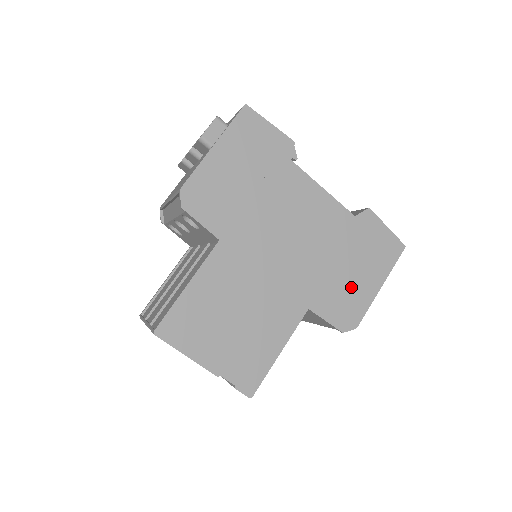
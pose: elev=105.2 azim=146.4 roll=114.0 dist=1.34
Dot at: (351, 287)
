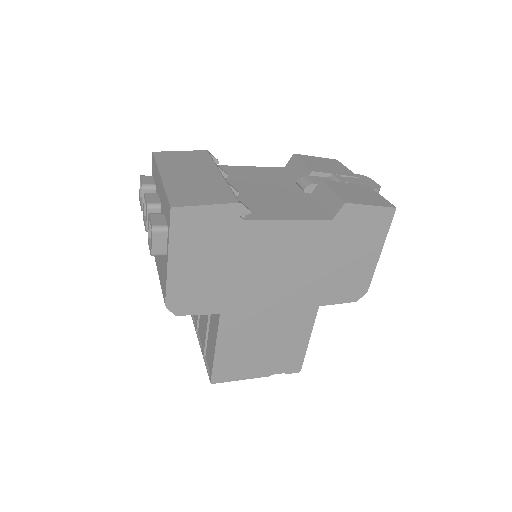
Dot at: (351, 271)
